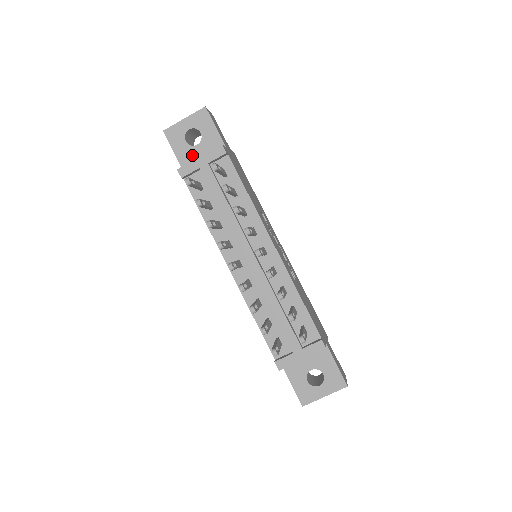
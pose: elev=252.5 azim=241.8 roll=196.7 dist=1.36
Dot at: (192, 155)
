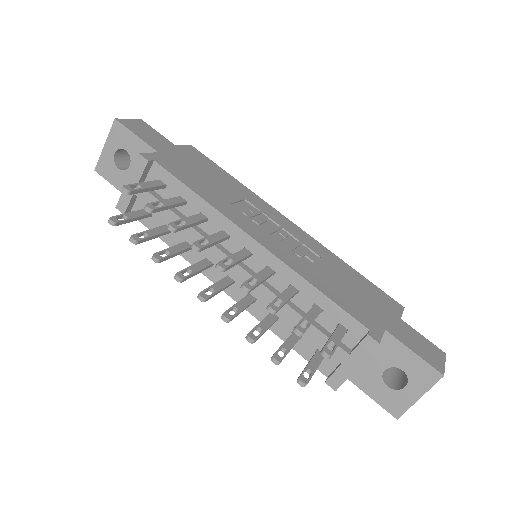
Dot at: occluded
